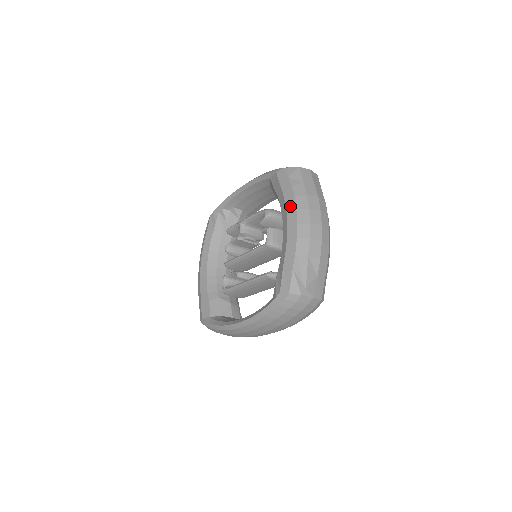
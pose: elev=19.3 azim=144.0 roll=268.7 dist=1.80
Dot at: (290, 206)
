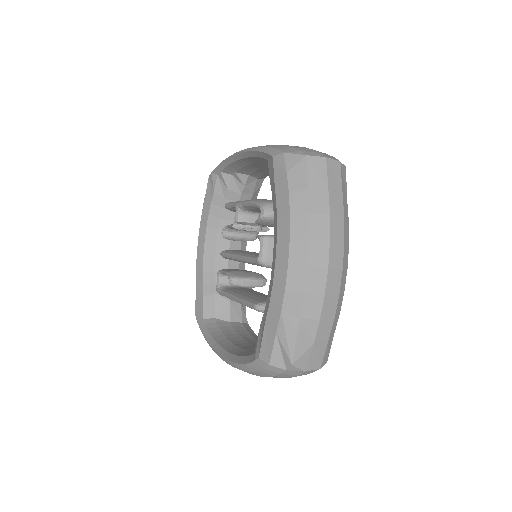
Dot at: (282, 230)
